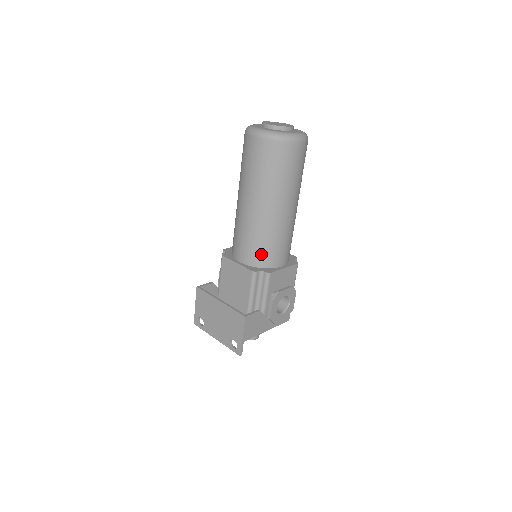
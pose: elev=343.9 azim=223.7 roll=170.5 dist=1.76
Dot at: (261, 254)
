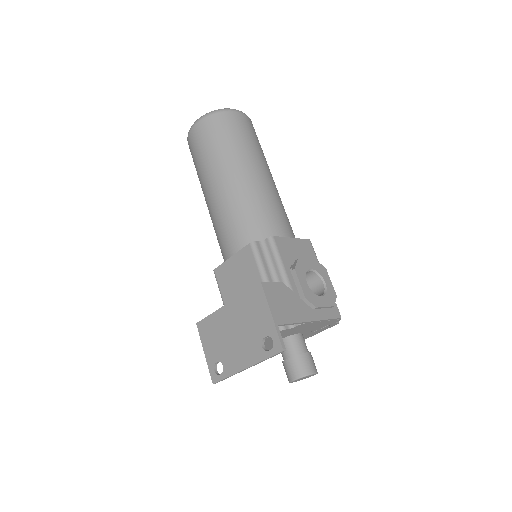
Dot at: (253, 228)
